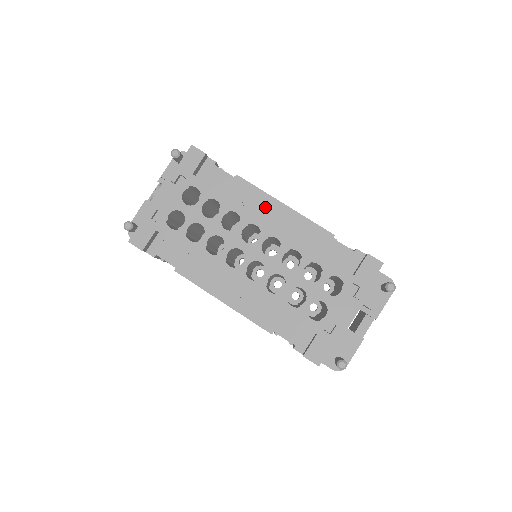
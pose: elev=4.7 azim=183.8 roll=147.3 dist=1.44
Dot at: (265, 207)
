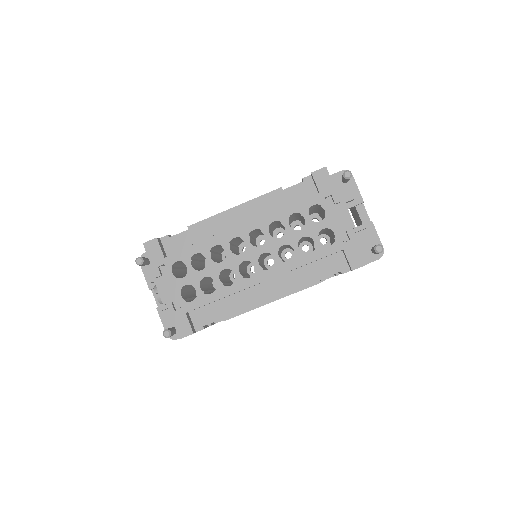
Dot at: (226, 223)
